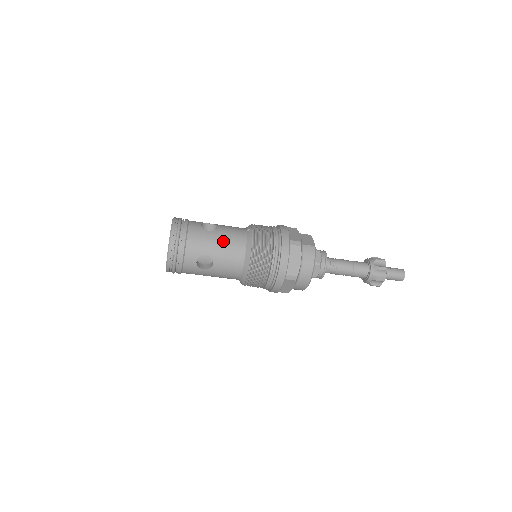
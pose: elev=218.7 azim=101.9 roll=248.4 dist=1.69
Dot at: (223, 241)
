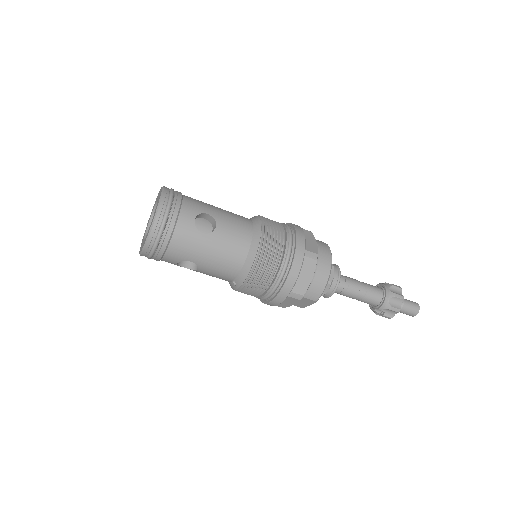
Dot at: (225, 210)
